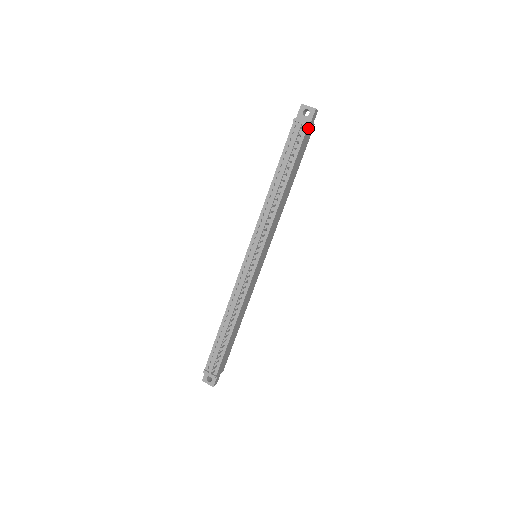
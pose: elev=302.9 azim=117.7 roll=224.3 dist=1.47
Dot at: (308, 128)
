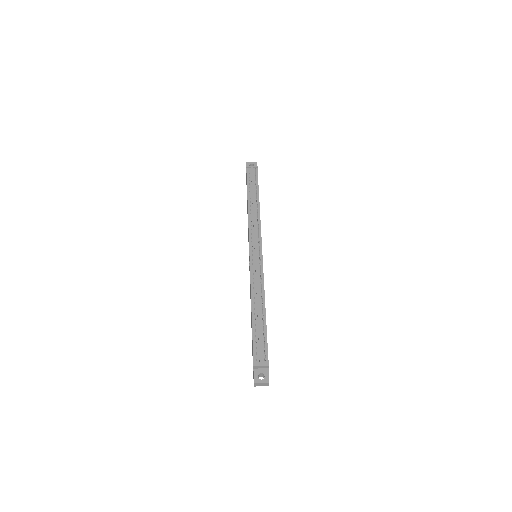
Dot at: occluded
